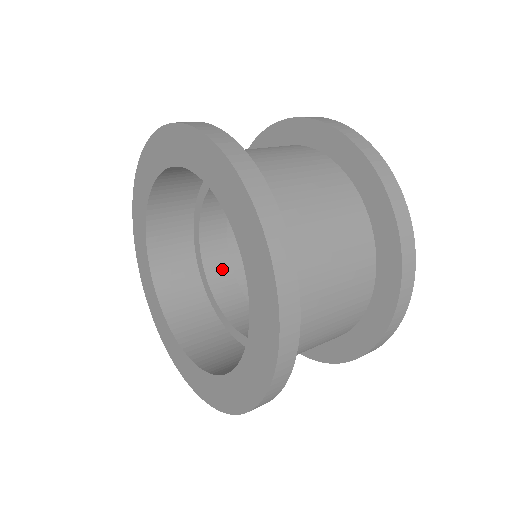
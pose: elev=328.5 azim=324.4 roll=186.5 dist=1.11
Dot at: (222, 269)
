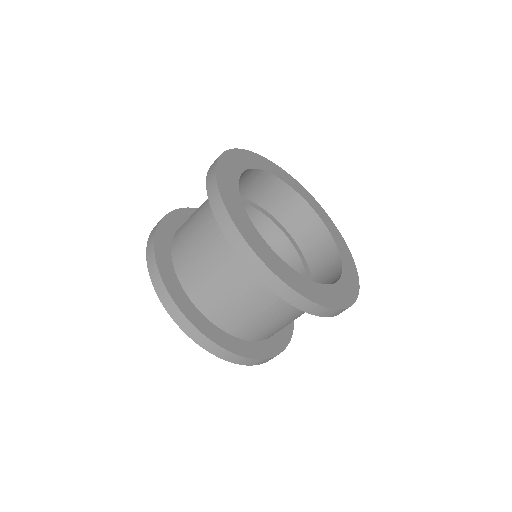
Dot at: (284, 245)
